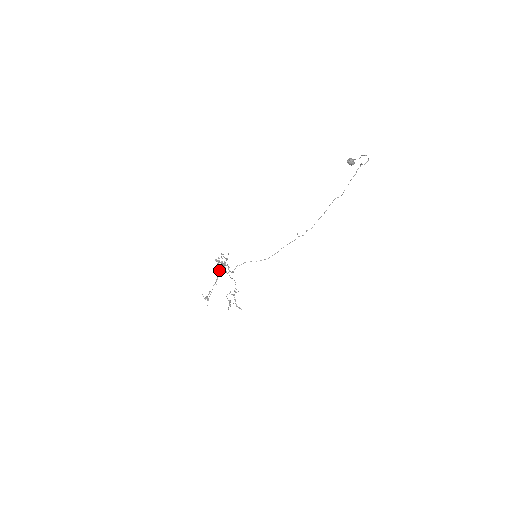
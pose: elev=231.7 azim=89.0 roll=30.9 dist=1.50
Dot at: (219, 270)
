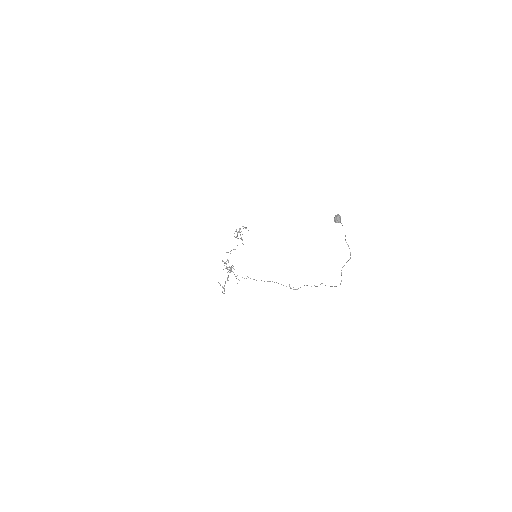
Dot at: (227, 269)
